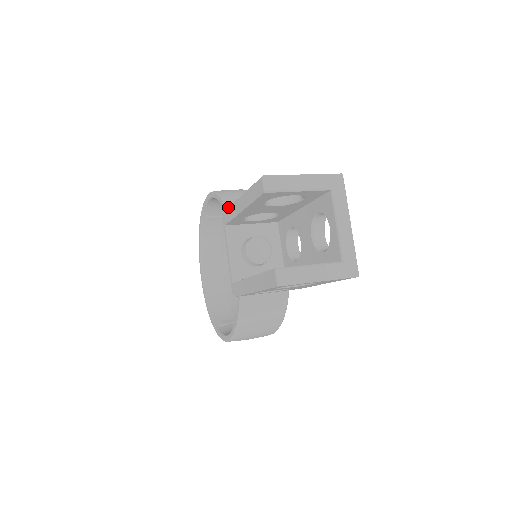
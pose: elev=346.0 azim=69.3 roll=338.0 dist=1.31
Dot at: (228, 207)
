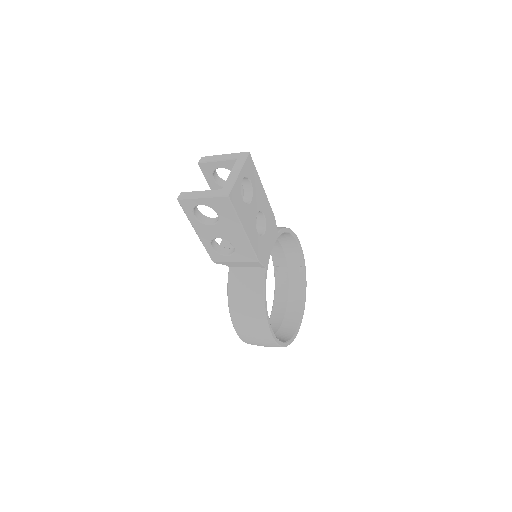
Dot at: occluded
